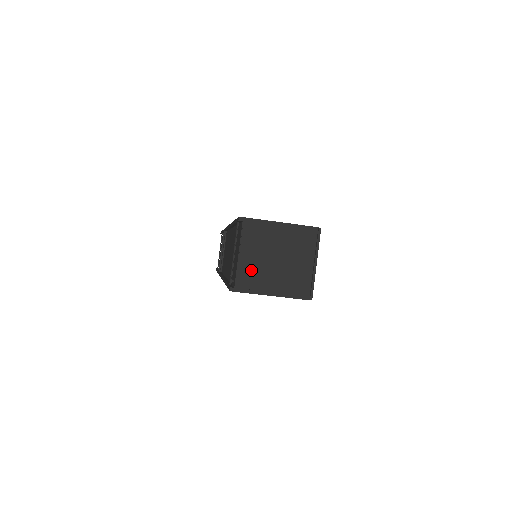
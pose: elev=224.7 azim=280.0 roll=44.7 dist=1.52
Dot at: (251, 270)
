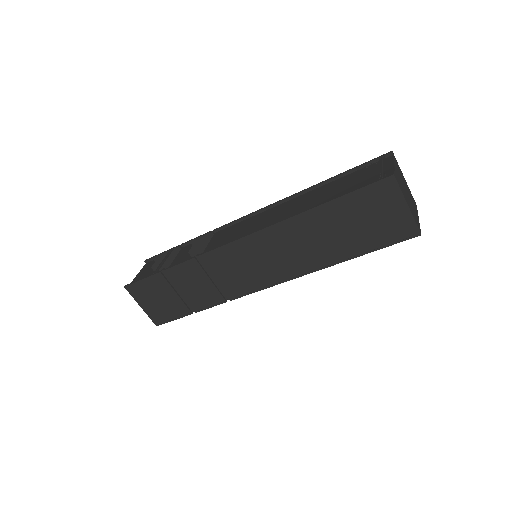
Dot at: (399, 180)
